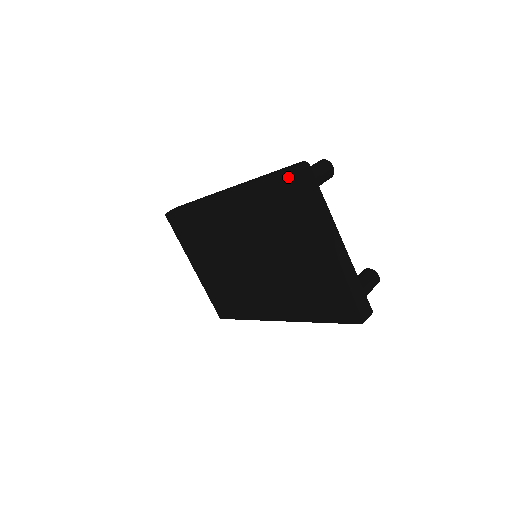
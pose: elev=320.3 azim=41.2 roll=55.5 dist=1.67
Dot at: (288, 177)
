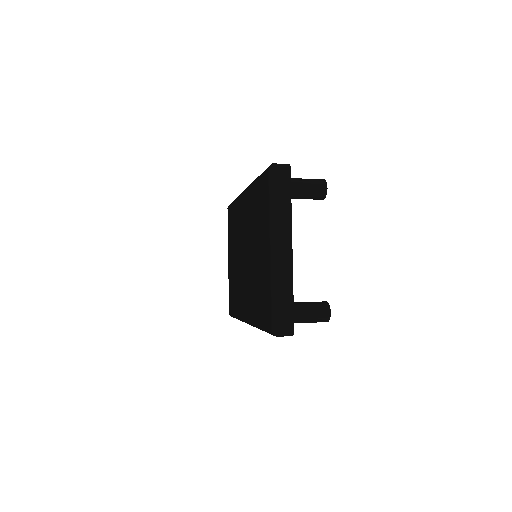
Dot at: (267, 171)
